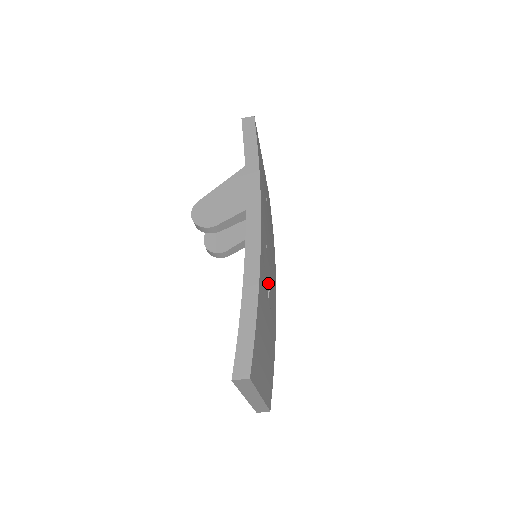
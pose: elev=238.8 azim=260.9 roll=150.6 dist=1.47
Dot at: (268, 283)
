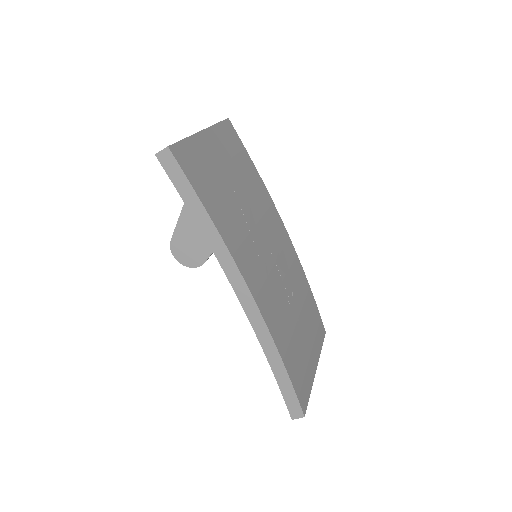
Dot at: (281, 288)
